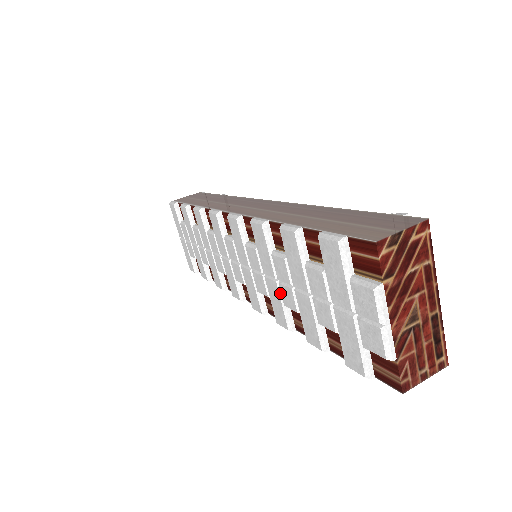
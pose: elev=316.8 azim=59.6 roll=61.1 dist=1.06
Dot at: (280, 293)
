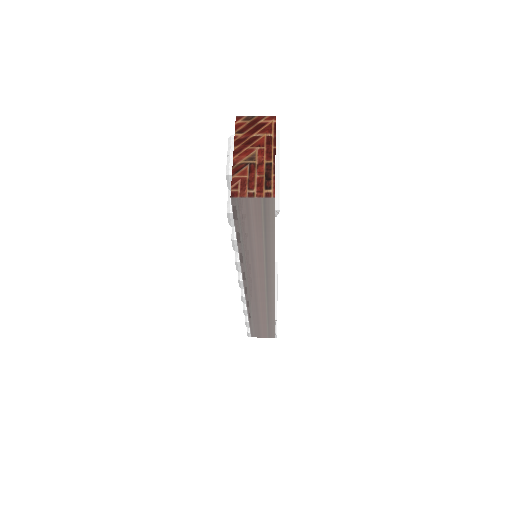
Dot at: occluded
